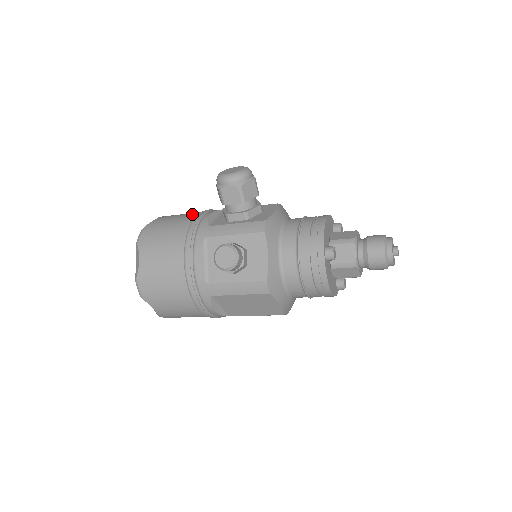
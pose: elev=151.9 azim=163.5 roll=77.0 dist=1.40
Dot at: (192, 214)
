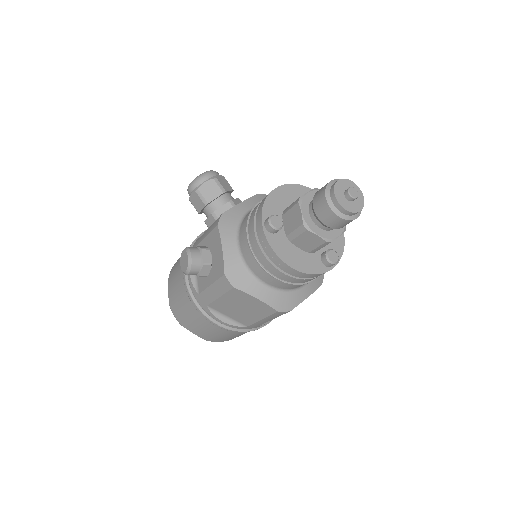
Dot at: occluded
